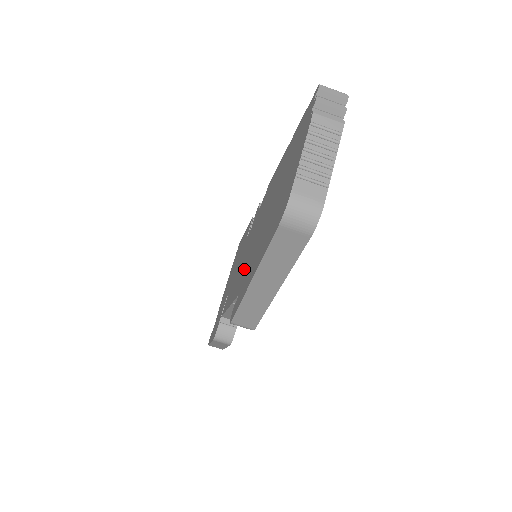
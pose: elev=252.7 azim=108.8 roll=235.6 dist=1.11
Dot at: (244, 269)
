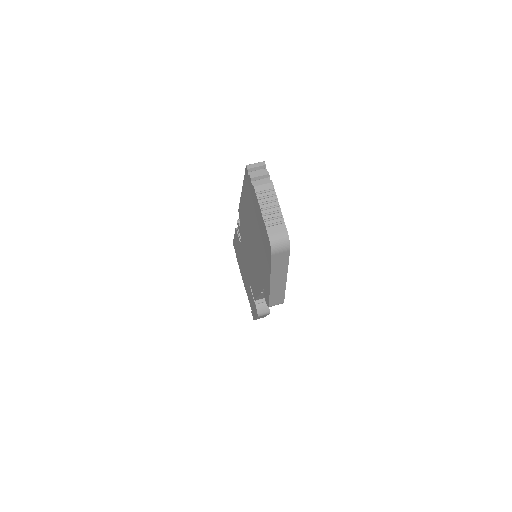
Dot at: (256, 271)
